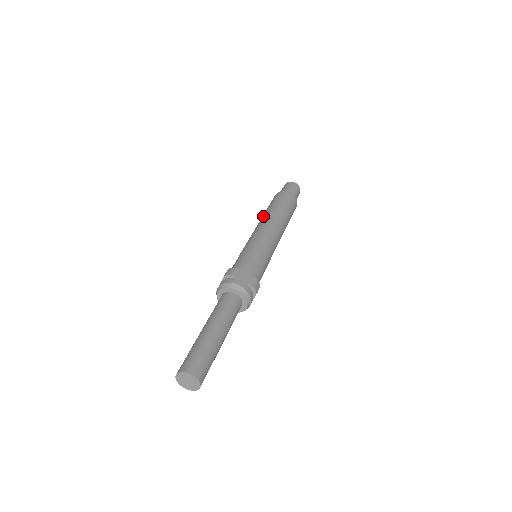
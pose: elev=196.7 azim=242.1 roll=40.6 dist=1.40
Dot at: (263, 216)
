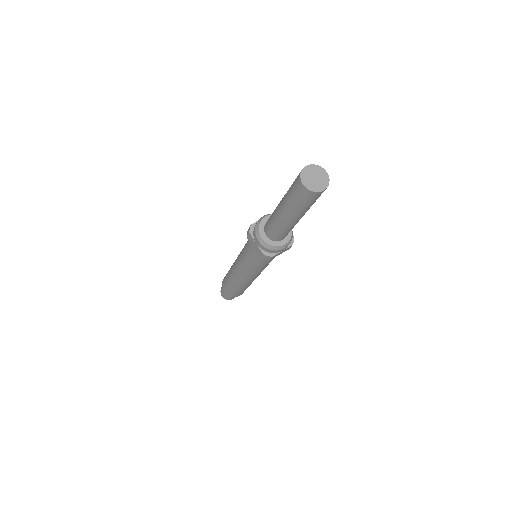
Dot at: occluded
